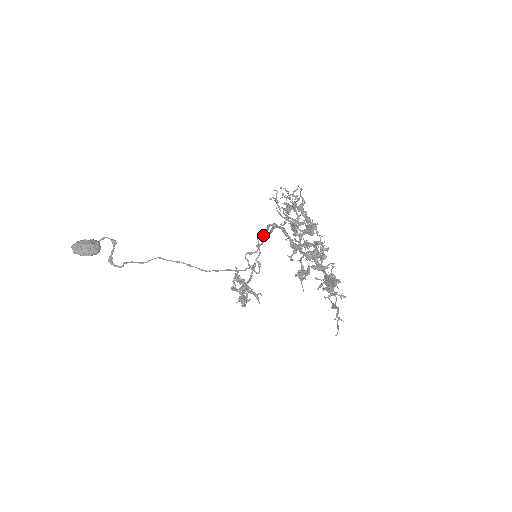
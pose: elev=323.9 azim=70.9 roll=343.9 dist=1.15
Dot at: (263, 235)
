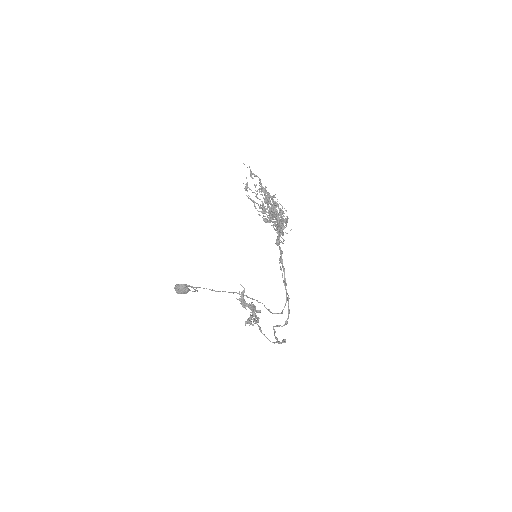
Dot at: (288, 303)
